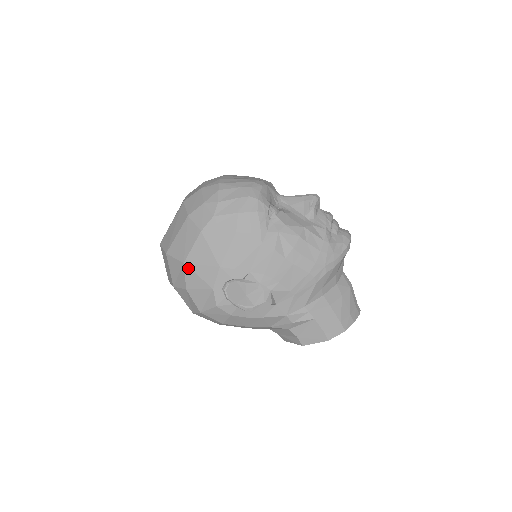
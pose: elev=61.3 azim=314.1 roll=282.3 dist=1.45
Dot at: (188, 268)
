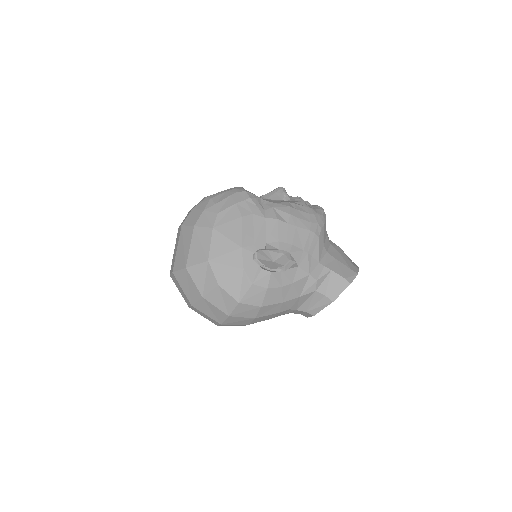
Dot at: (214, 263)
